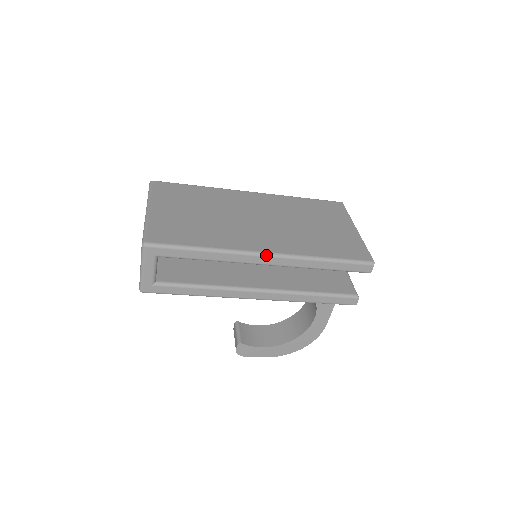
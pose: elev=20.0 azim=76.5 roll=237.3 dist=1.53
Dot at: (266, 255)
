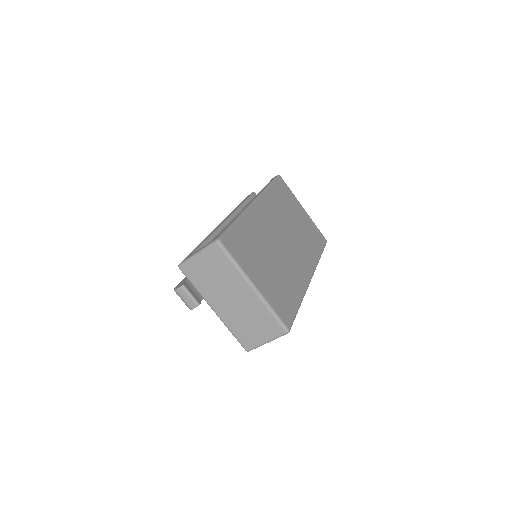
Dot at: occluded
